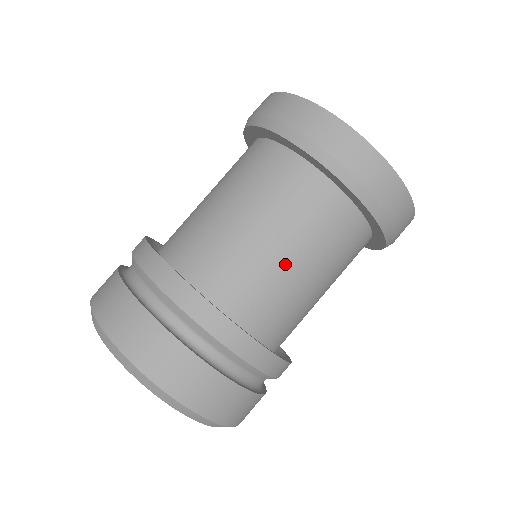
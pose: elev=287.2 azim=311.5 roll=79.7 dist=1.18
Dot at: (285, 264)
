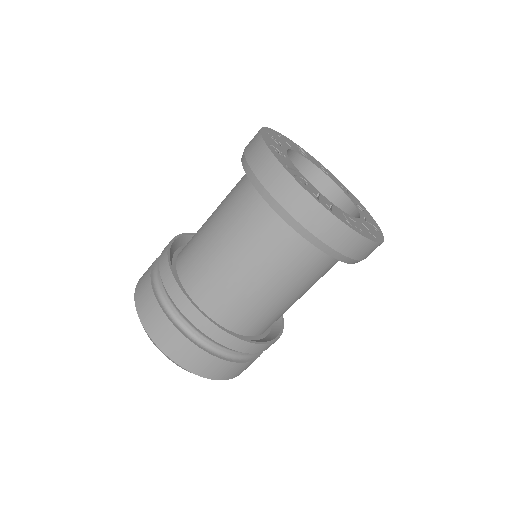
Dot at: (225, 251)
